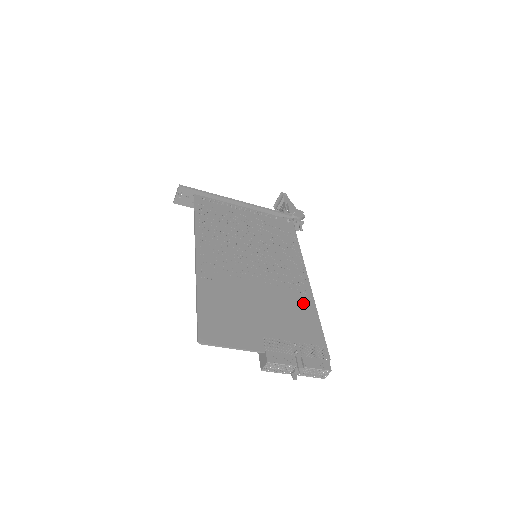
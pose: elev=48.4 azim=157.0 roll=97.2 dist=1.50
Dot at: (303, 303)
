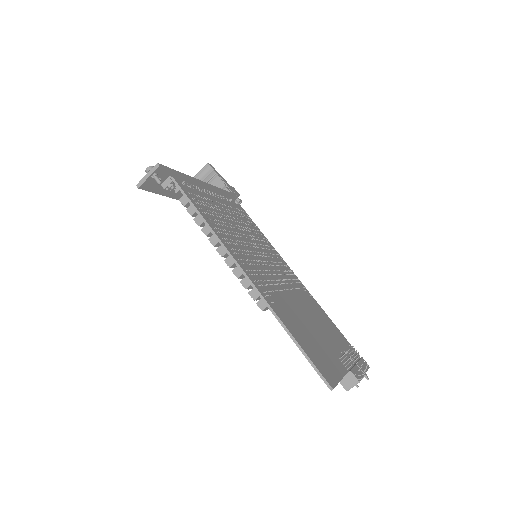
Dot at: (313, 303)
